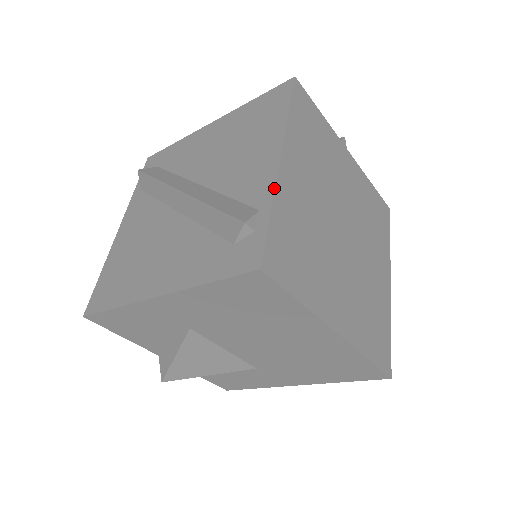
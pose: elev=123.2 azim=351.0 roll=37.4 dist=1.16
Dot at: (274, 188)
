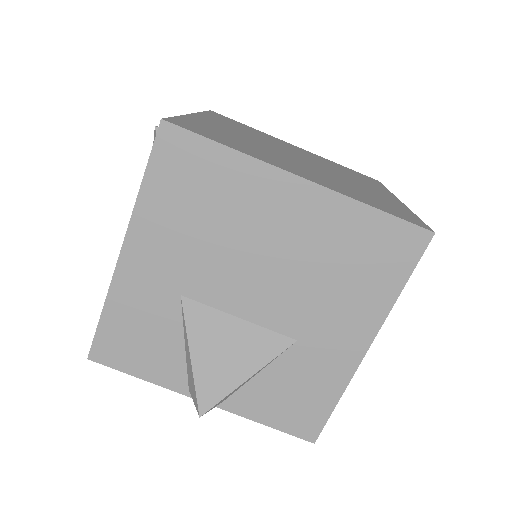
Dot at: (183, 115)
